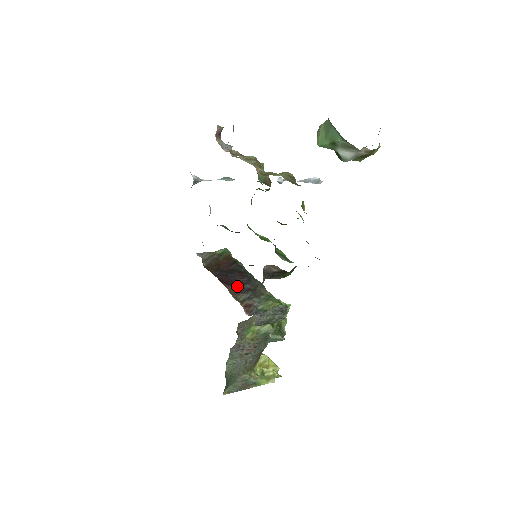
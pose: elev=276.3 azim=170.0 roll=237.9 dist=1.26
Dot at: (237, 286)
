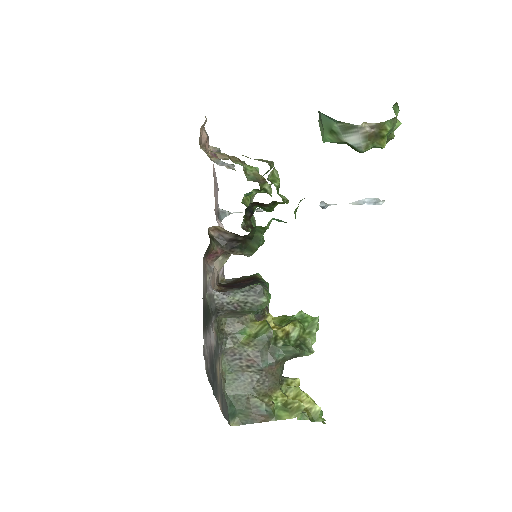
Dot at: occluded
